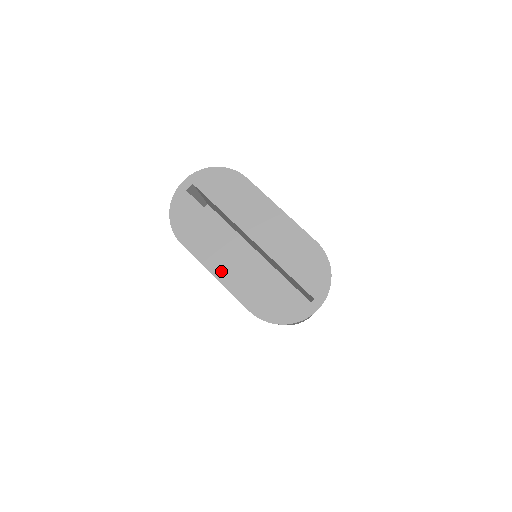
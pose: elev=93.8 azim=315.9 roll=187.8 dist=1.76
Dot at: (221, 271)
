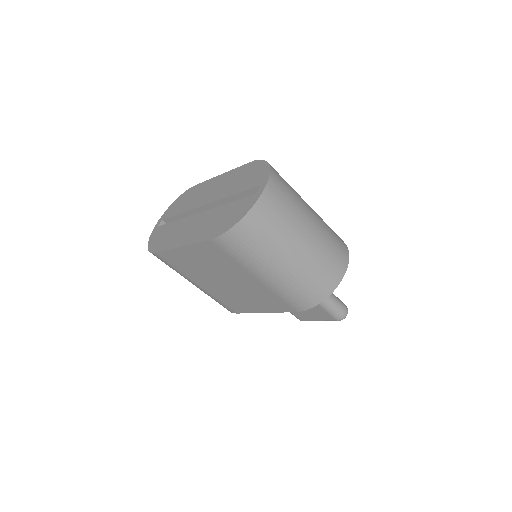
Dot at: (185, 240)
